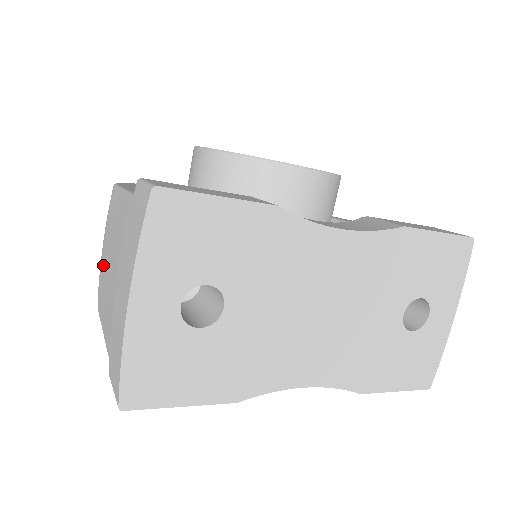
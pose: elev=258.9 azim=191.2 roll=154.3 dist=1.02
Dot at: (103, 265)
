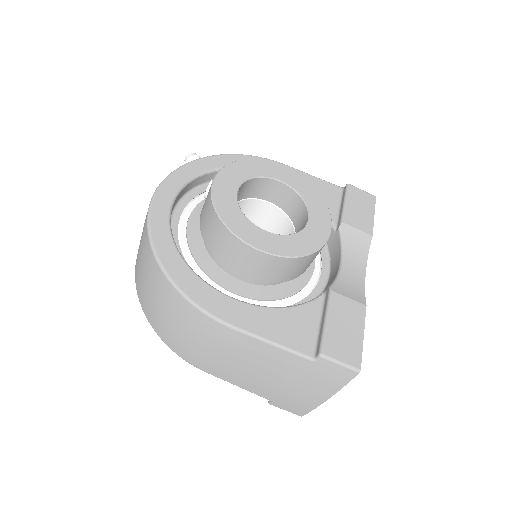
Dot at: (226, 363)
